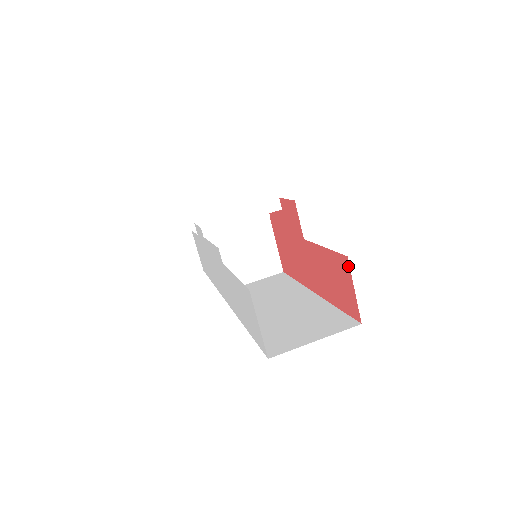
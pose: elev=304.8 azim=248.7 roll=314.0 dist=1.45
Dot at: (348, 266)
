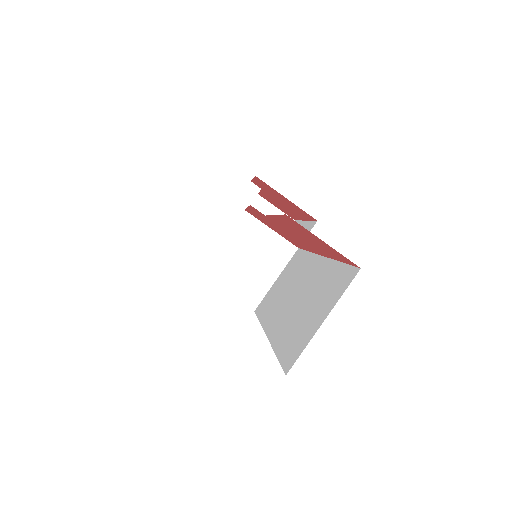
Dot at: (296, 223)
